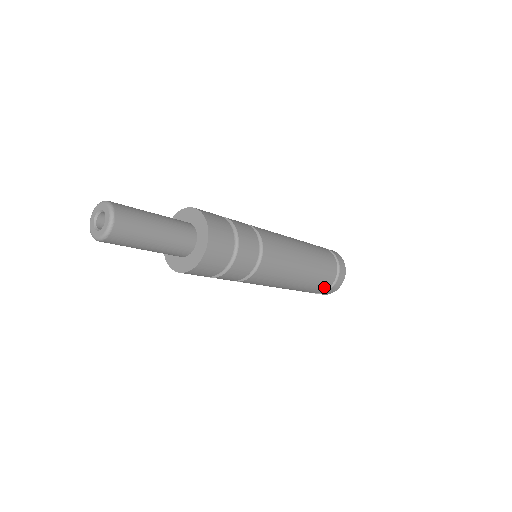
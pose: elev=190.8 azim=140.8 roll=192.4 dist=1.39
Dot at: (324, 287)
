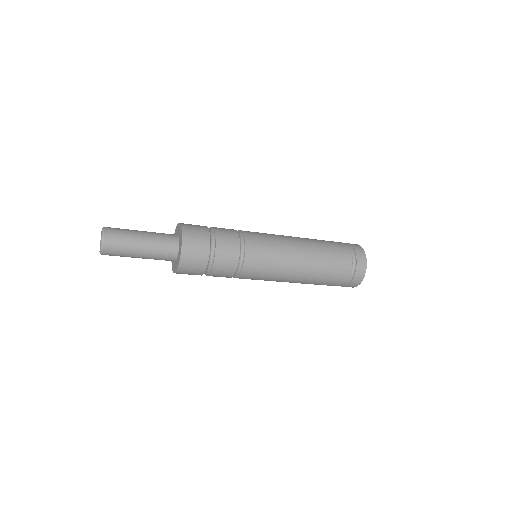
Dot at: (345, 266)
